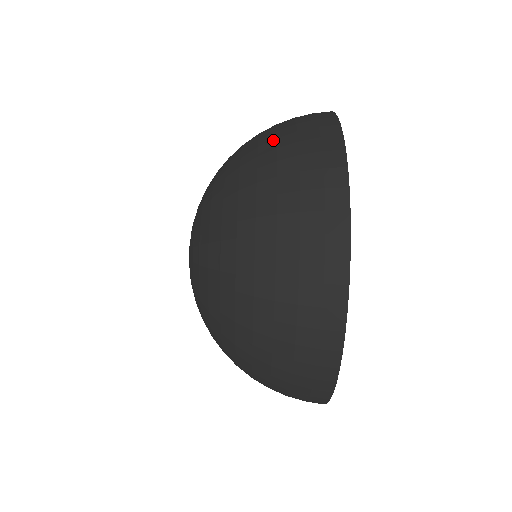
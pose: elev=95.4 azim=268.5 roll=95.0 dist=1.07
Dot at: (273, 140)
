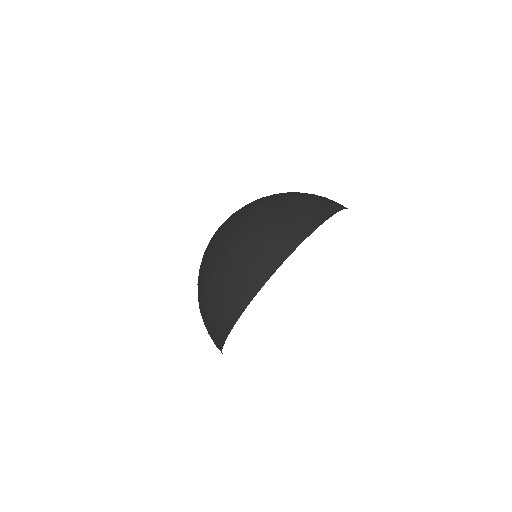
Dot at: (245, 244)
